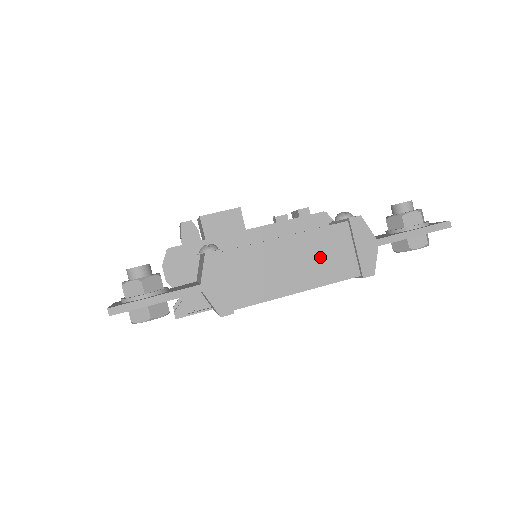
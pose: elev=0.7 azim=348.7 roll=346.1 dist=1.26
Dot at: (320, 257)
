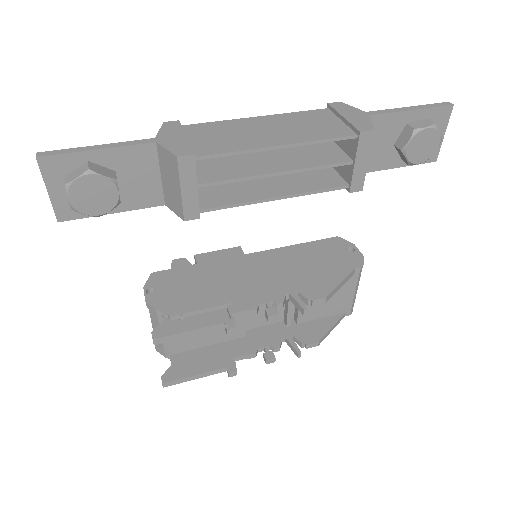
Dot at: (301, 126)
